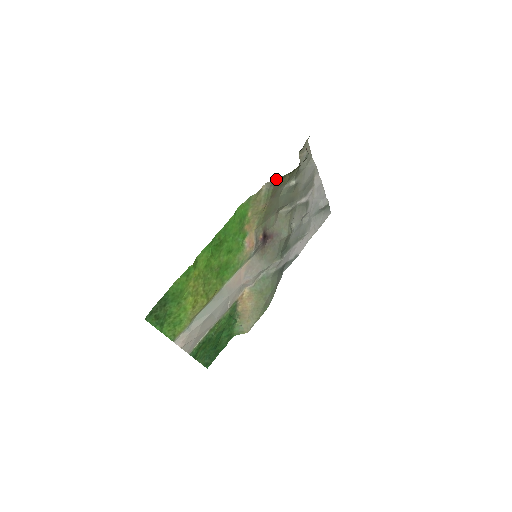
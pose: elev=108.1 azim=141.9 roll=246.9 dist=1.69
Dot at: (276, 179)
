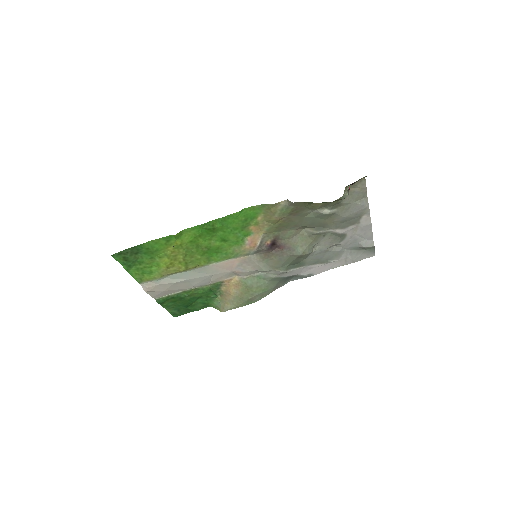
Dot at: (299, 202)
